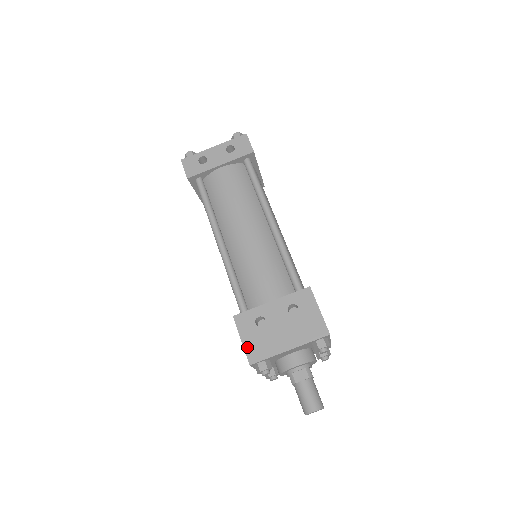
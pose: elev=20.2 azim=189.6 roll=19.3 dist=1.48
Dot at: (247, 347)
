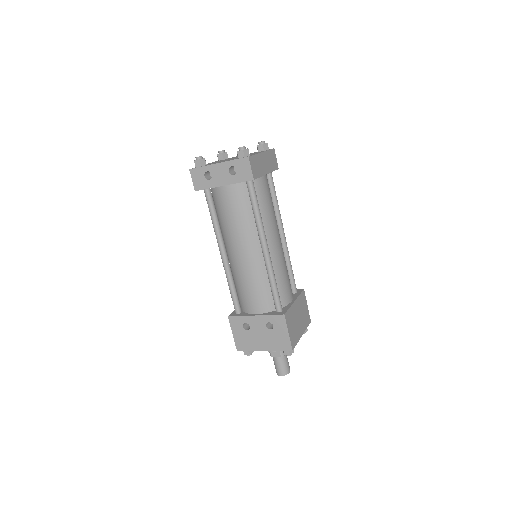
Dot at: (236, 339)
